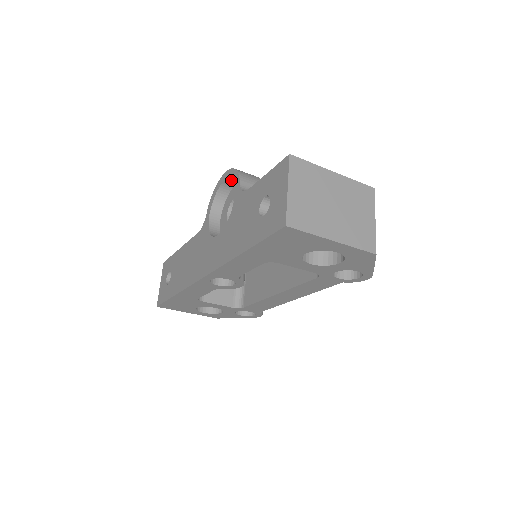
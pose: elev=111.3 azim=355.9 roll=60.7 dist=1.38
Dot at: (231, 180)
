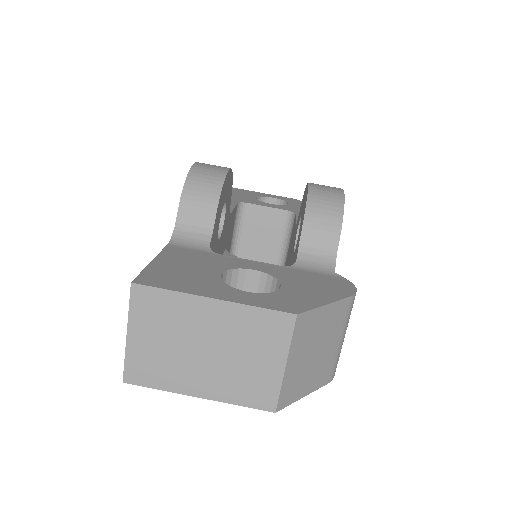
Dot at: occluded
